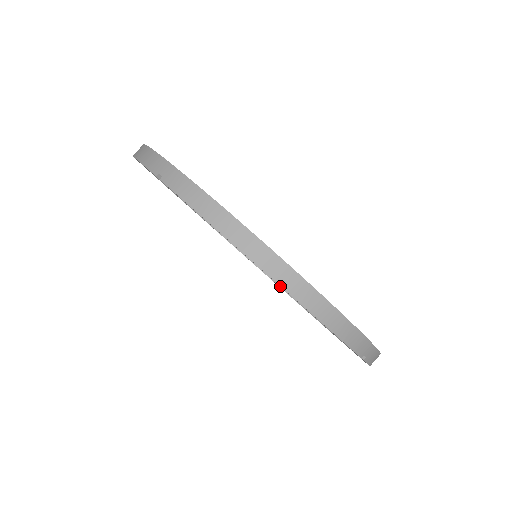
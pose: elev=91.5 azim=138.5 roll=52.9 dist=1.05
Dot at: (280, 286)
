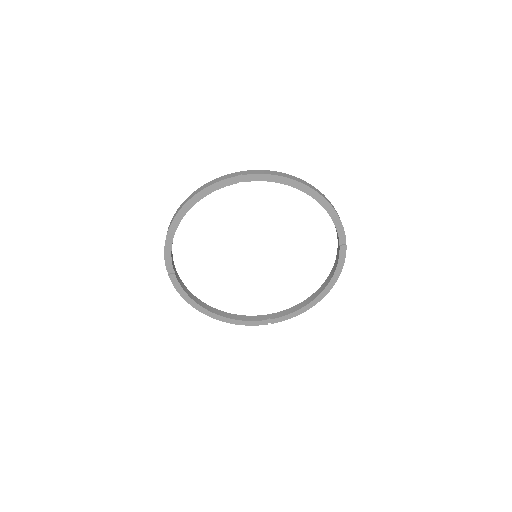
Dot at: occluded
